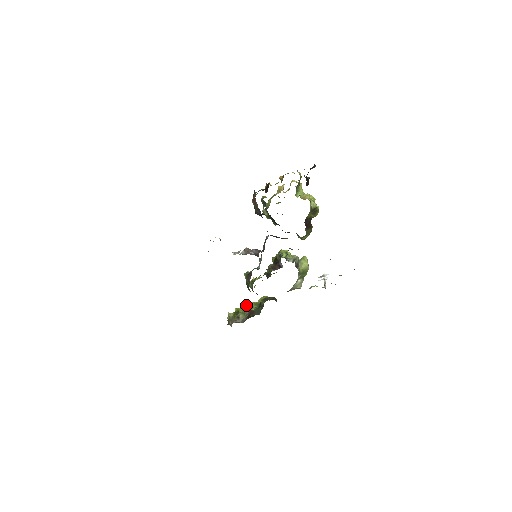
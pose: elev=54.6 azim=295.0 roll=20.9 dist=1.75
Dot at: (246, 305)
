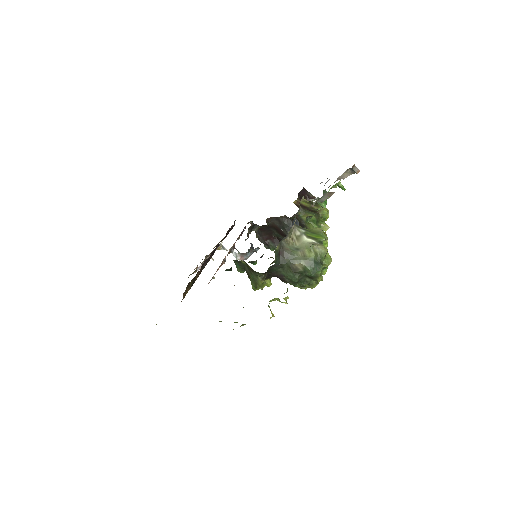
Dot at: occluded
